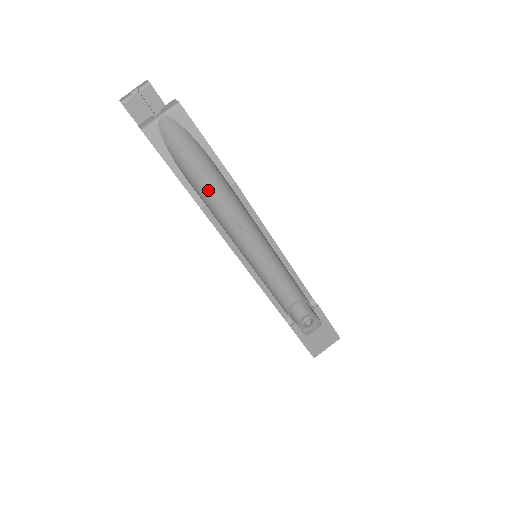
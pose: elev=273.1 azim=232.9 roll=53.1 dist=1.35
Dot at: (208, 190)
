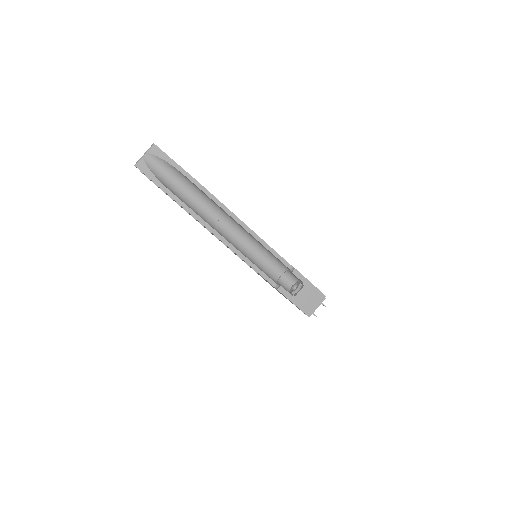
Dot at: (187, 196)
